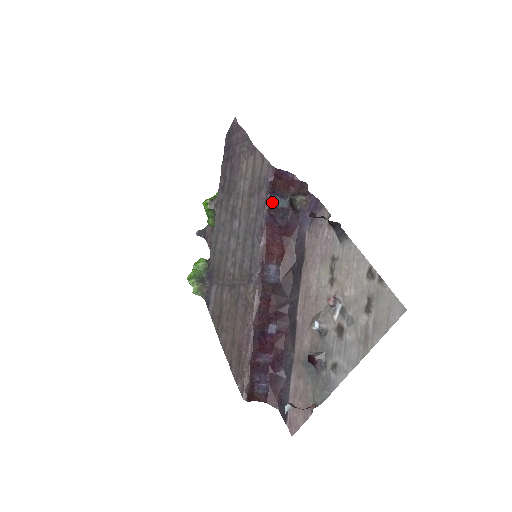
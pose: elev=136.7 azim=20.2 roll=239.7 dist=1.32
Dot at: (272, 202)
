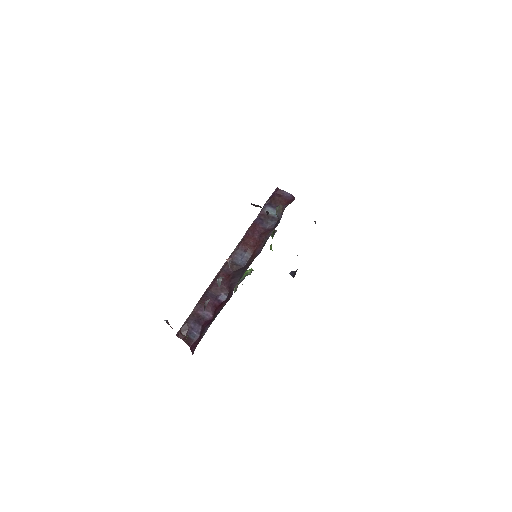
Dot at: (266, 210)
